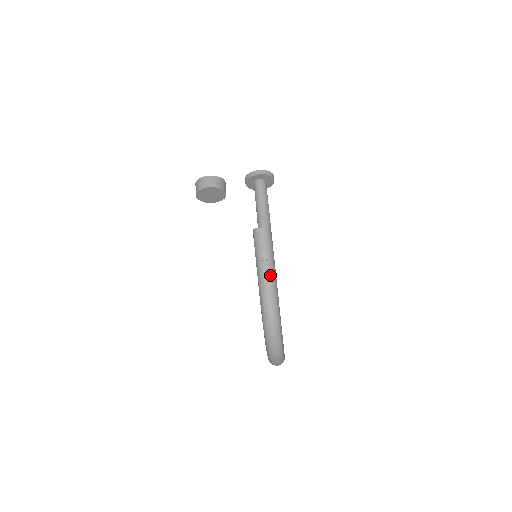
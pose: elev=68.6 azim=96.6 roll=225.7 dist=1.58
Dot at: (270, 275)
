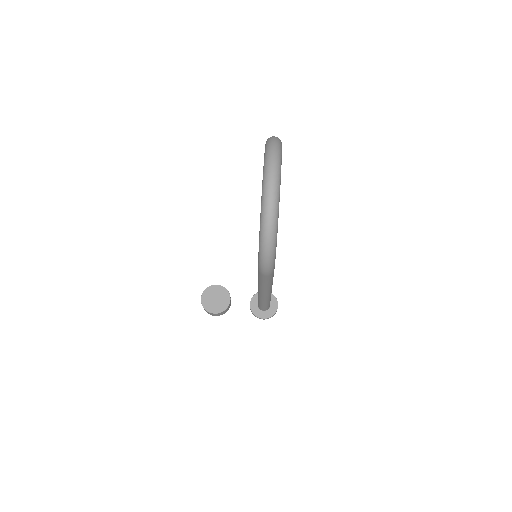
Dot at: occluded
